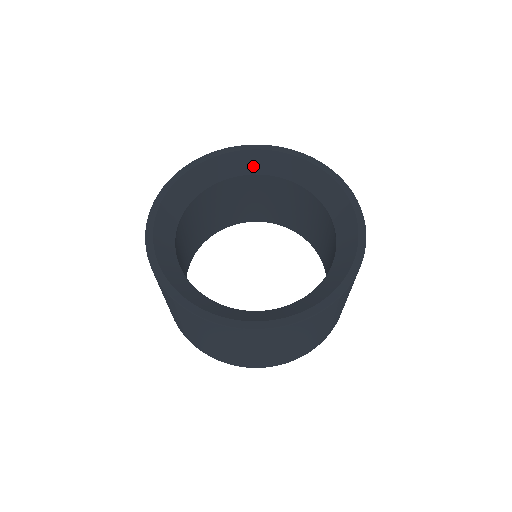
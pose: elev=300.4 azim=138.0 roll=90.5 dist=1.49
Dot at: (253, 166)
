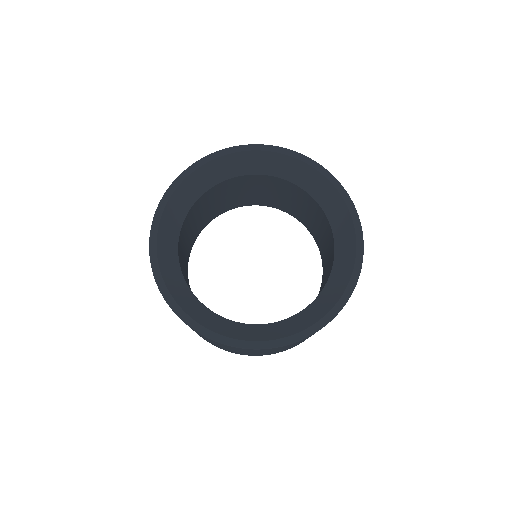
Dot at: (203, 184)
